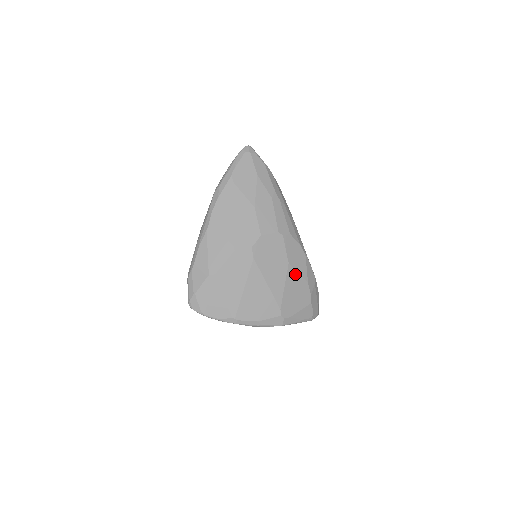
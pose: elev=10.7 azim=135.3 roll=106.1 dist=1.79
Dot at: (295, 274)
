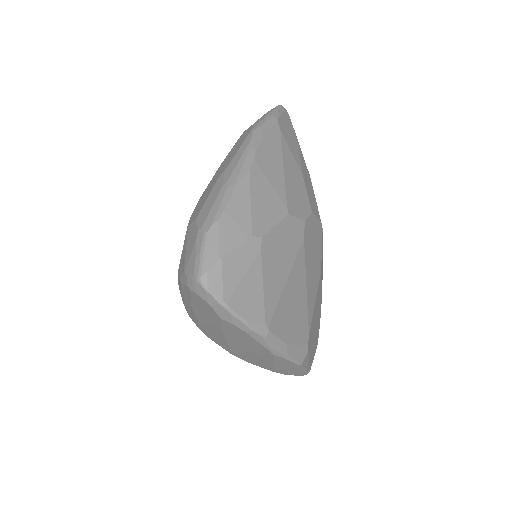
Dot at: (320, 291)
